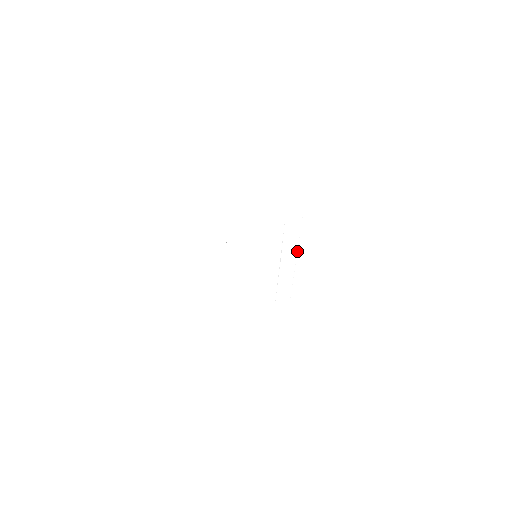
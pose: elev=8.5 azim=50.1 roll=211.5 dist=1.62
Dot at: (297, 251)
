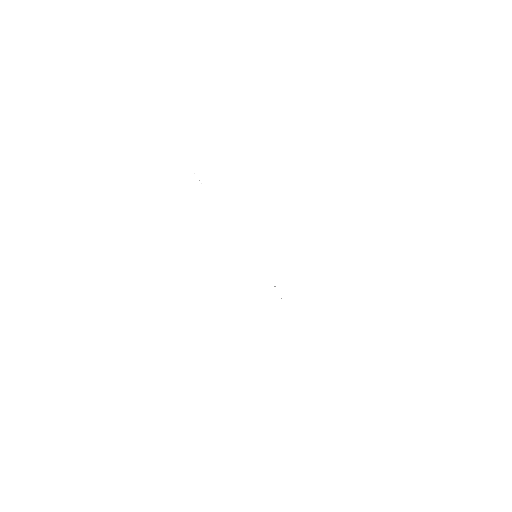
Dot at: occluded
